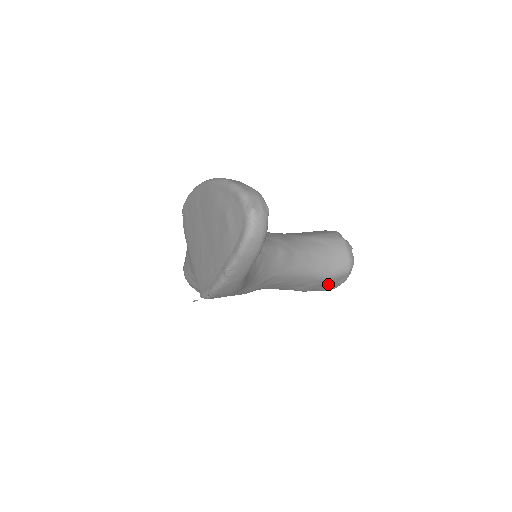
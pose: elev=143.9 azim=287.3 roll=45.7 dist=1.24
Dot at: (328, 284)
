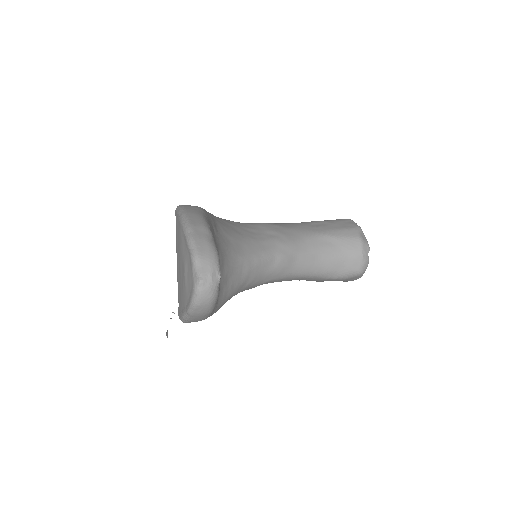
Dot at: occluded
